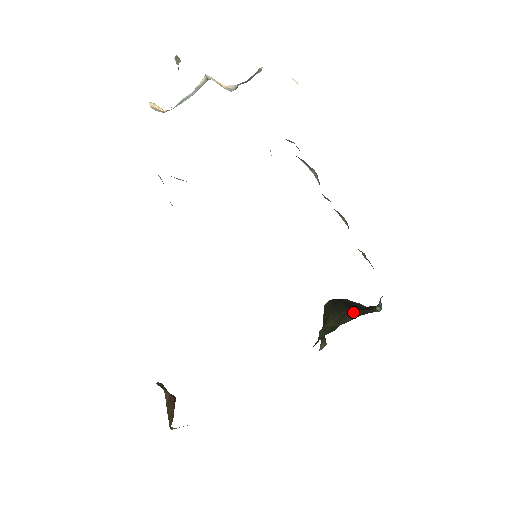
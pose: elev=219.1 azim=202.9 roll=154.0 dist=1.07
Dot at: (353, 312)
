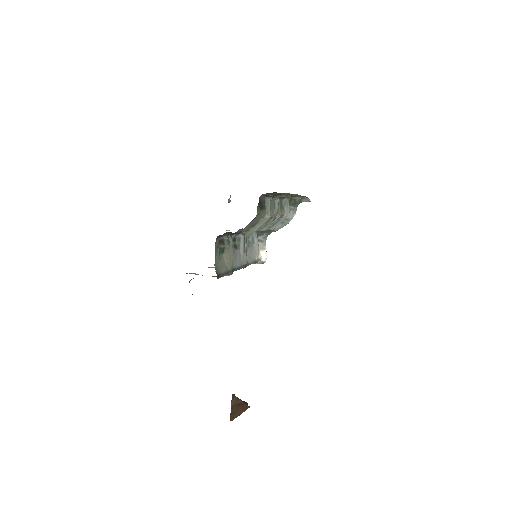
Dot at: occluded
